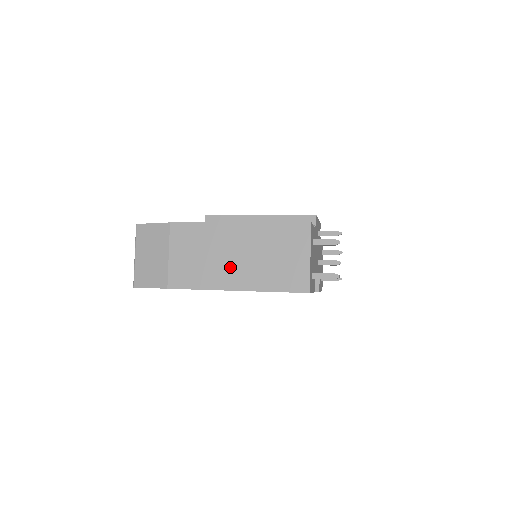
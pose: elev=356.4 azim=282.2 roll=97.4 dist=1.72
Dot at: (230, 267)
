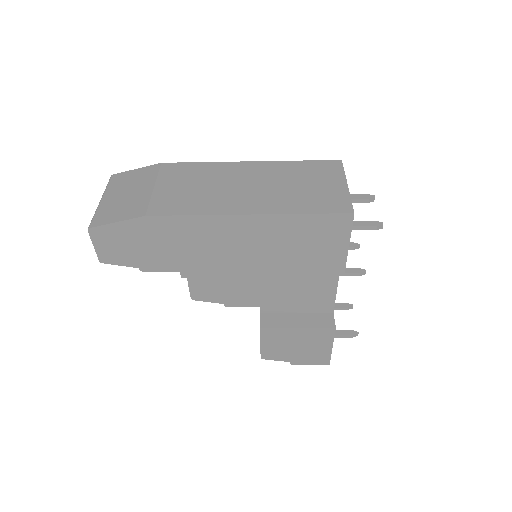
Dot at: (240, 194)
